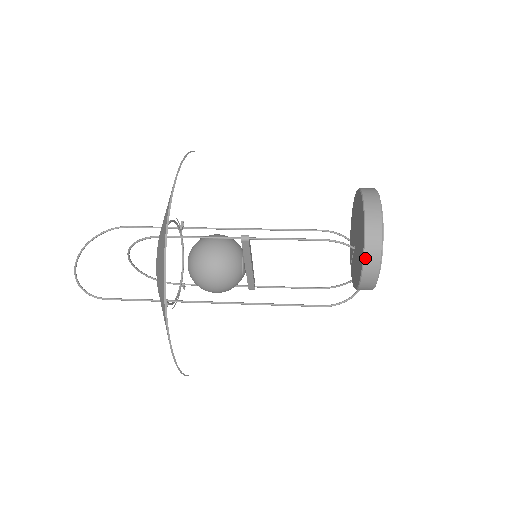
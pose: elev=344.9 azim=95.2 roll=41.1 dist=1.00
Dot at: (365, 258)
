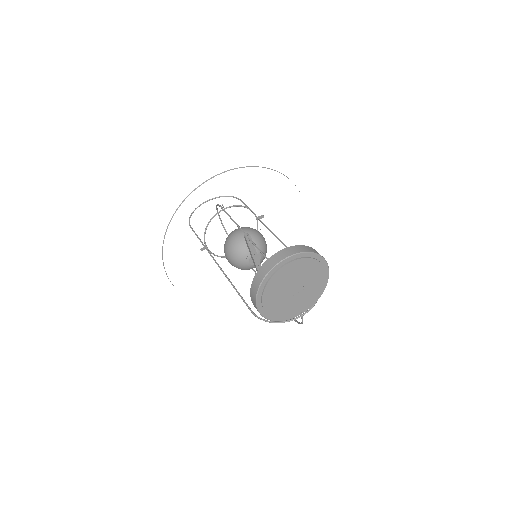
Dot at: (252, 283)
